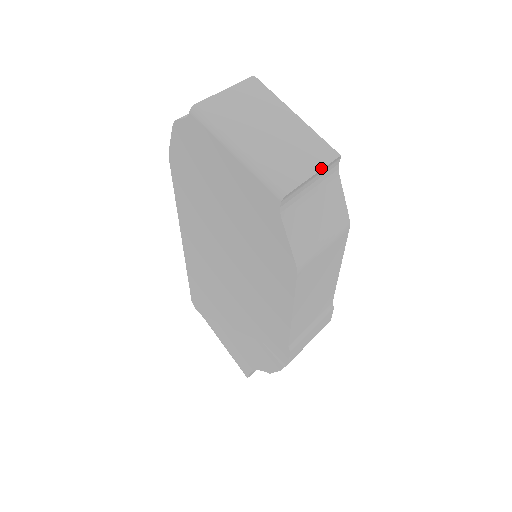
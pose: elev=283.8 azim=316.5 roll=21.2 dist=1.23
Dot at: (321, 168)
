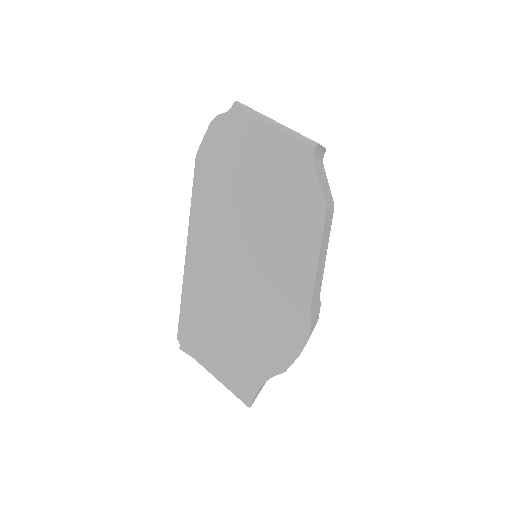
Dot at: occluded
